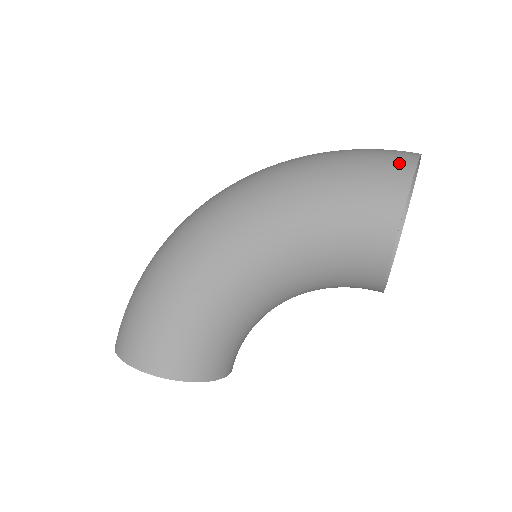
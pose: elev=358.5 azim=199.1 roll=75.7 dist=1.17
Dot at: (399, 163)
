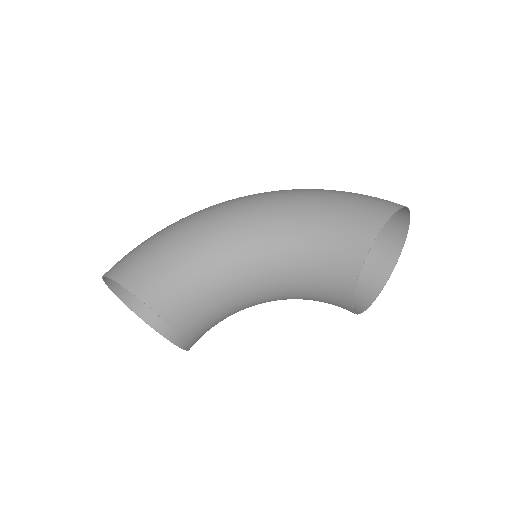
Dot at: (393, 202)
